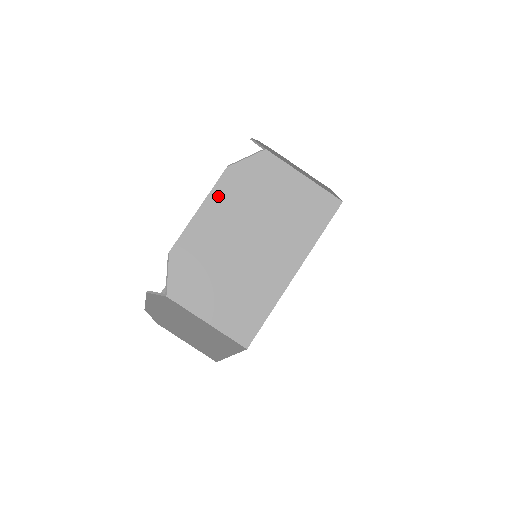
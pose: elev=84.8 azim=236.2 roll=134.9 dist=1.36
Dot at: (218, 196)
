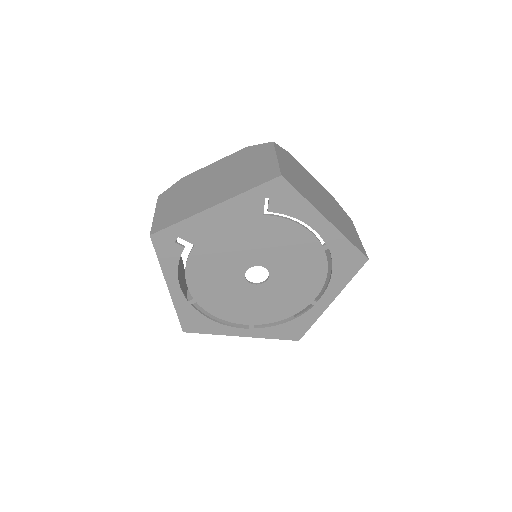
Dot at: (228, 159)
